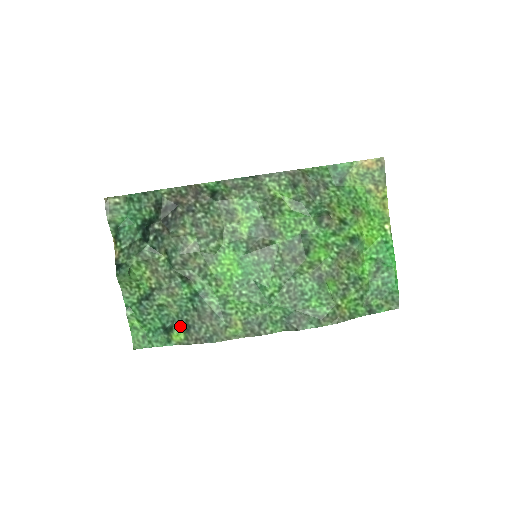
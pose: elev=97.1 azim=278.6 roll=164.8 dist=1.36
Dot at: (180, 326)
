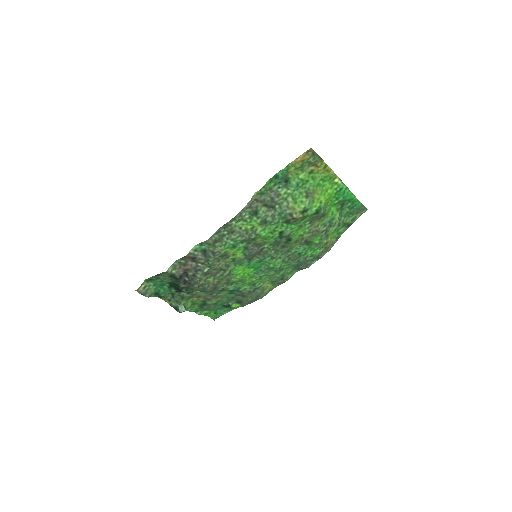
Dot at: (234, 303)
